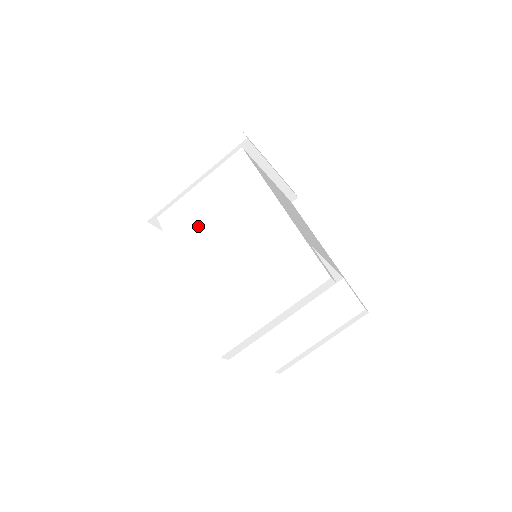
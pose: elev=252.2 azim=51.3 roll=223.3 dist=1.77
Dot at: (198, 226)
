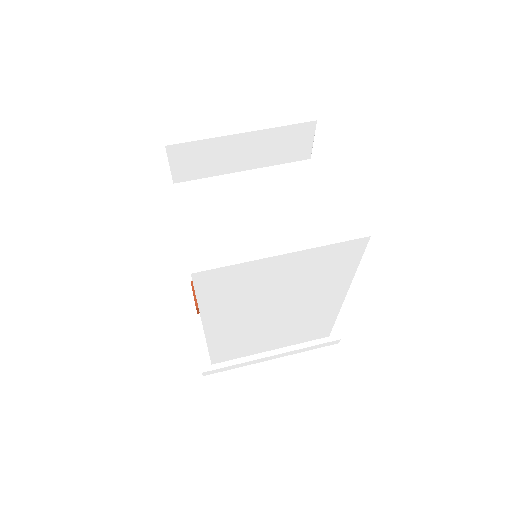
Dot at: occluded
